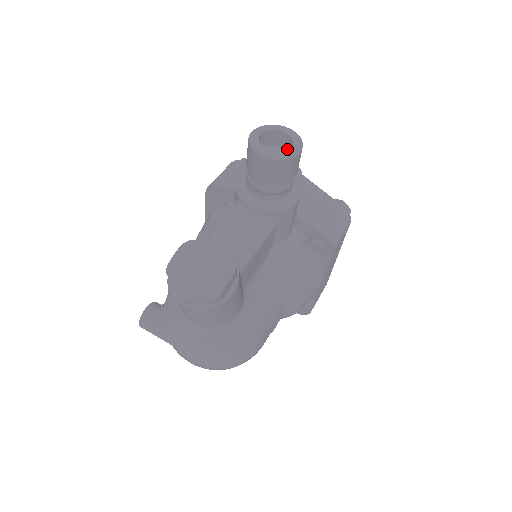
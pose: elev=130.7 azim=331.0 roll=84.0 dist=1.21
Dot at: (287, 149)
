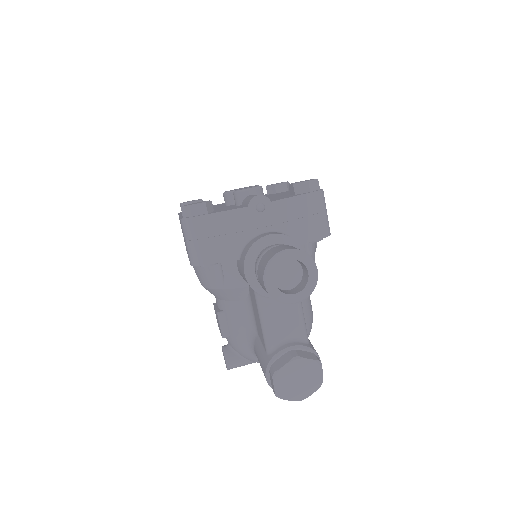
Dot at: occluded
